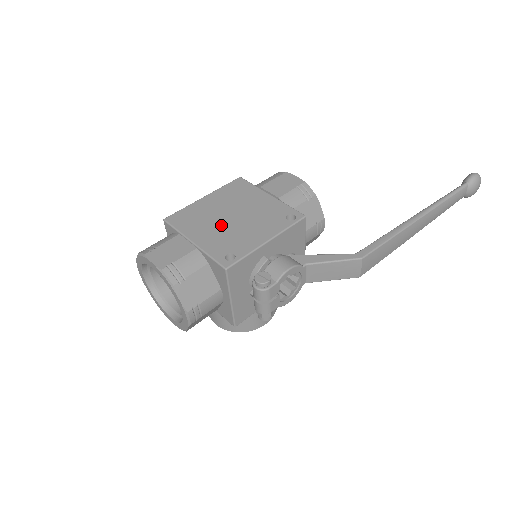
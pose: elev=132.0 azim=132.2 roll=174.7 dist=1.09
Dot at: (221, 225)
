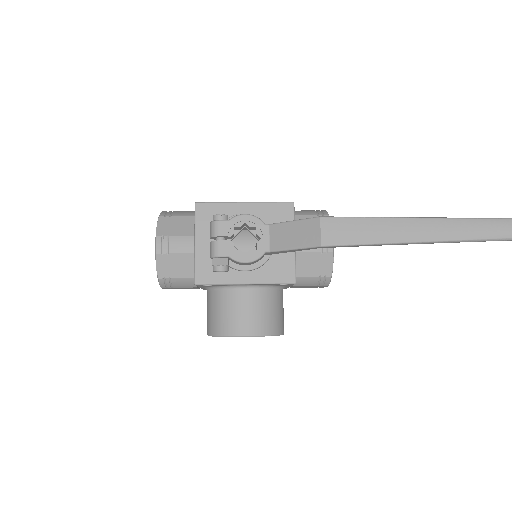
Dot at: occluded
